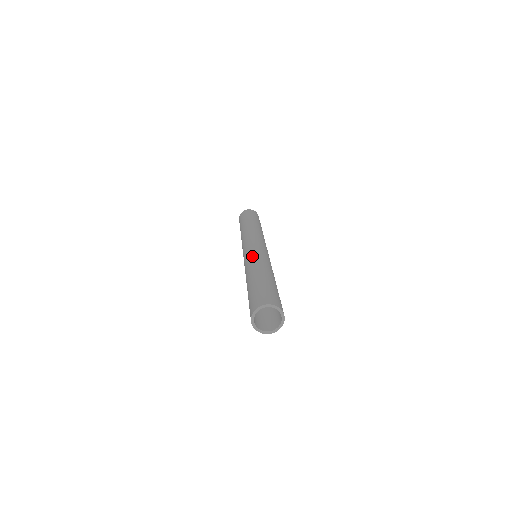
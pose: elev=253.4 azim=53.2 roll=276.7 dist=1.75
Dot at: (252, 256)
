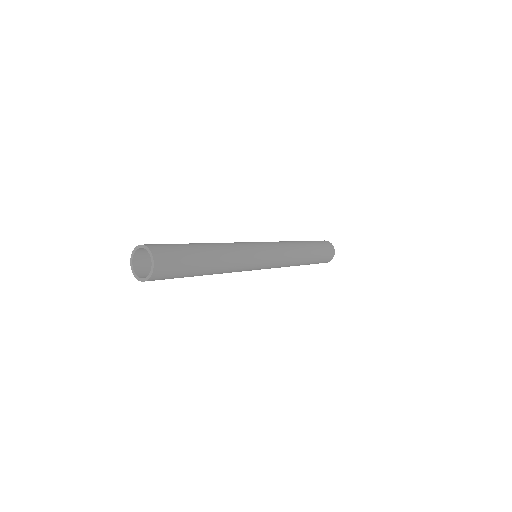
Dot at: occluded
